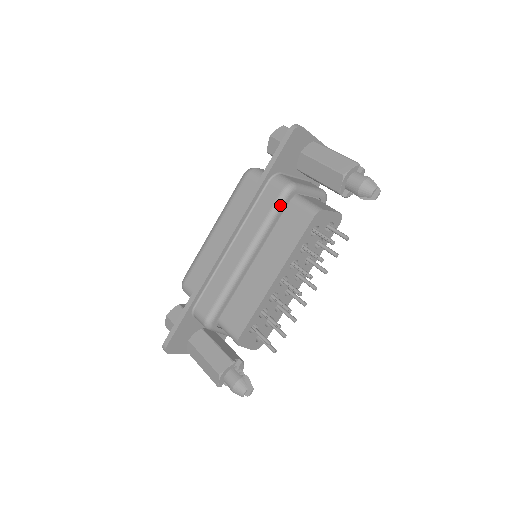
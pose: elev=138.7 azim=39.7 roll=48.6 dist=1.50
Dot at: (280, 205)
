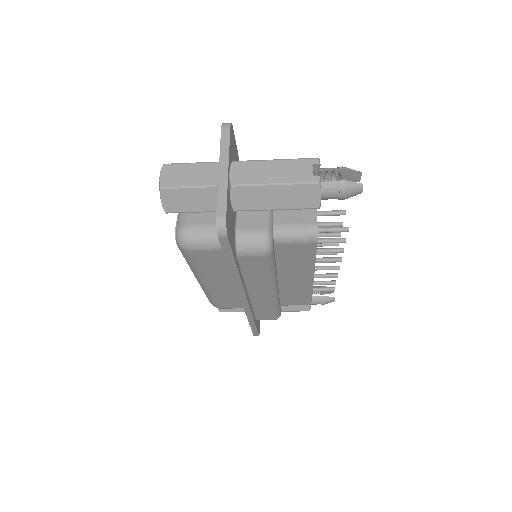
Dot at: occluded
